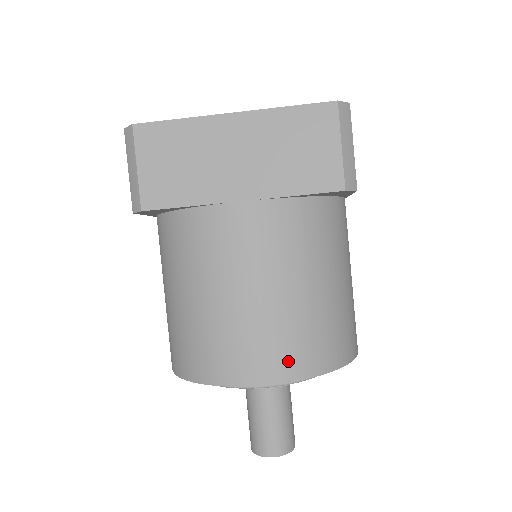
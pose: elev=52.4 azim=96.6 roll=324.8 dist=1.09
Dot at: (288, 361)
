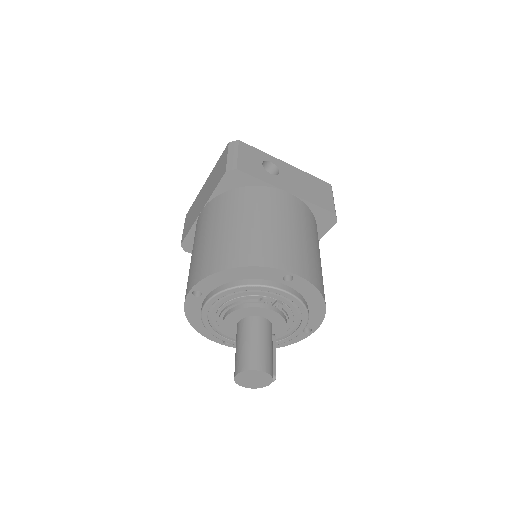
Dot at: (201, 270)
